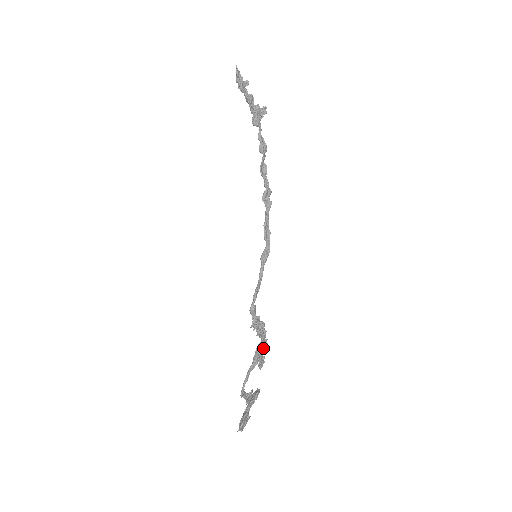
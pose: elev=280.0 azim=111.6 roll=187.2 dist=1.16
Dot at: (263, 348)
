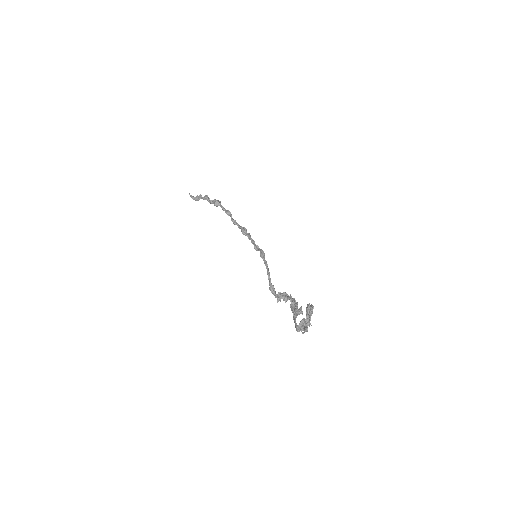
Dot at: (295, 303)
